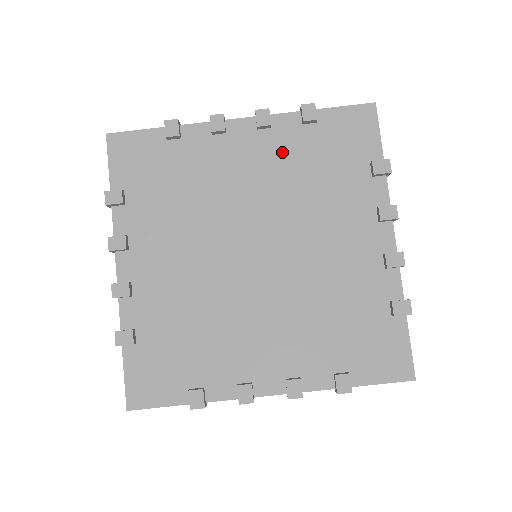
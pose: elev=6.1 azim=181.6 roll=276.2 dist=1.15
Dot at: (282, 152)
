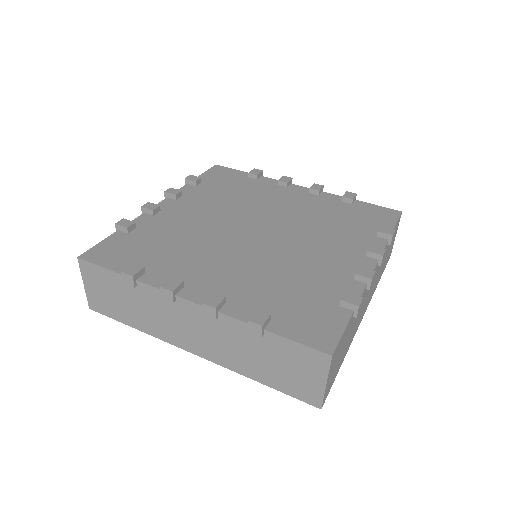
Dot at: (203, 198)
